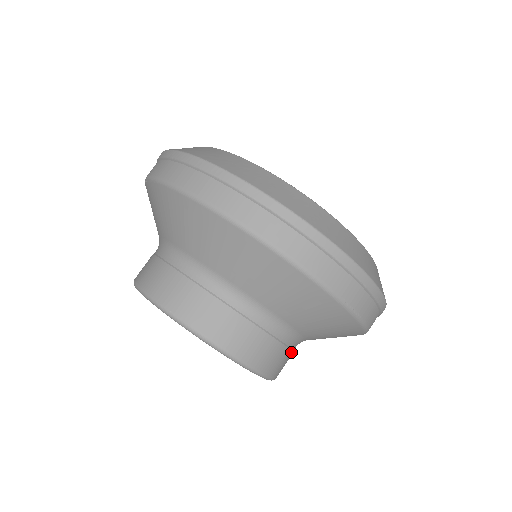
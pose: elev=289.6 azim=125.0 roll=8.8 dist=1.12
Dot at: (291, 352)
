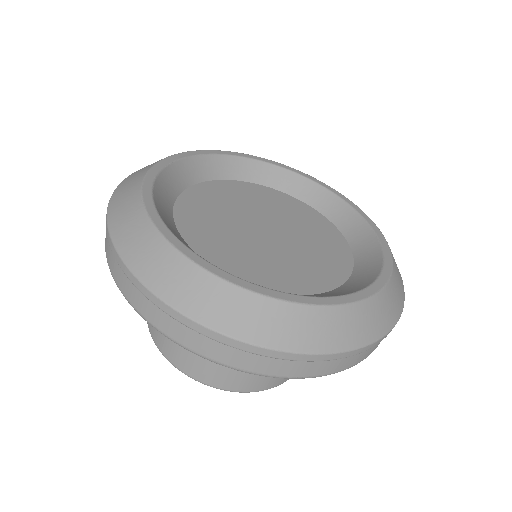
Dot at: occluded
